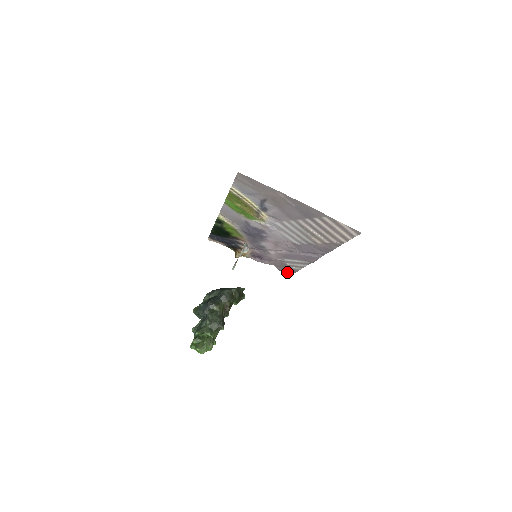
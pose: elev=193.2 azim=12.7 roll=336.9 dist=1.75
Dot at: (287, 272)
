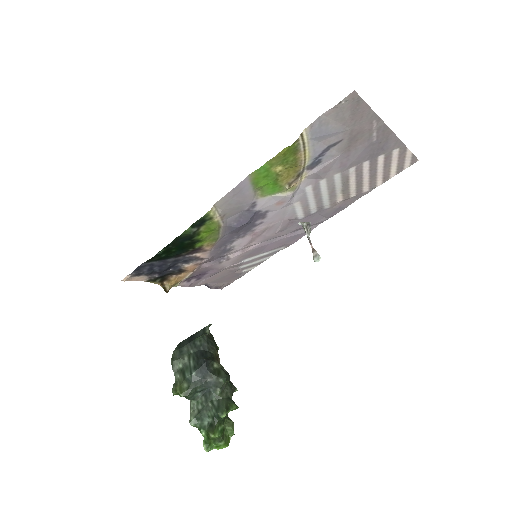
Dot at: (221, 286)
